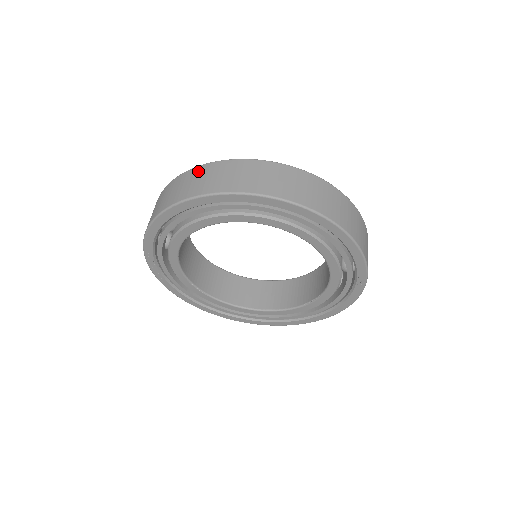
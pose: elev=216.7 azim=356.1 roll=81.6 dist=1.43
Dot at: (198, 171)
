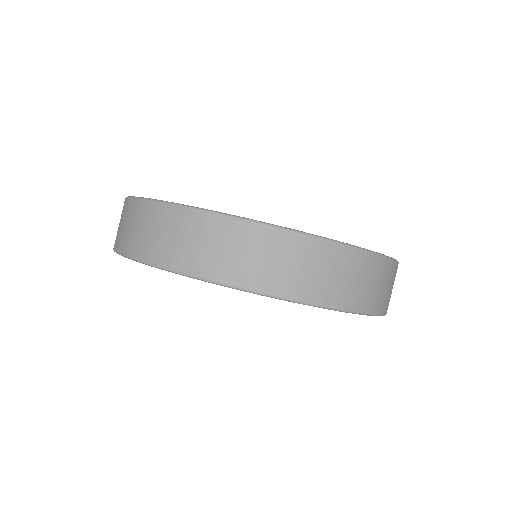
Dot at: (327, 253)
